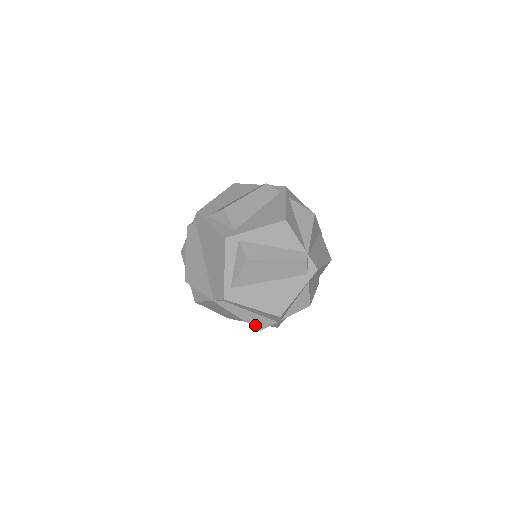
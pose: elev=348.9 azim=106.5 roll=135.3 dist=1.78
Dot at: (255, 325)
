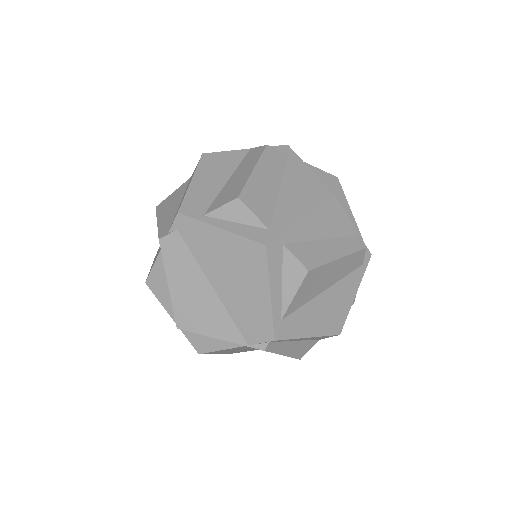
Dot at: (296, 356)
